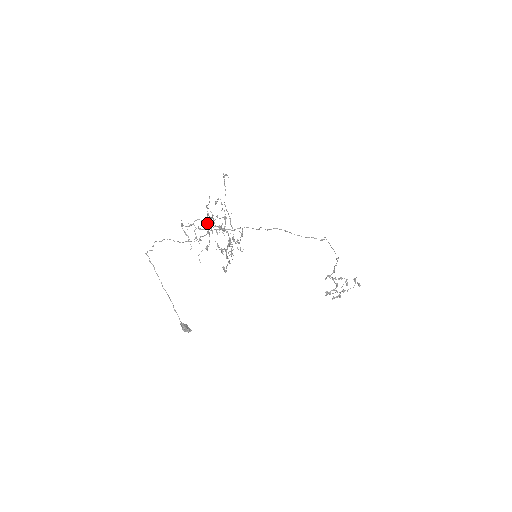
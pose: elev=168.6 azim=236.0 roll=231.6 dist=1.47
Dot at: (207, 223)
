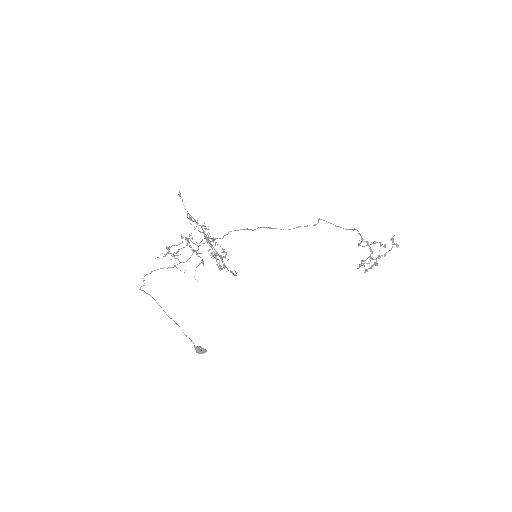
Dot at: (178, 250)
